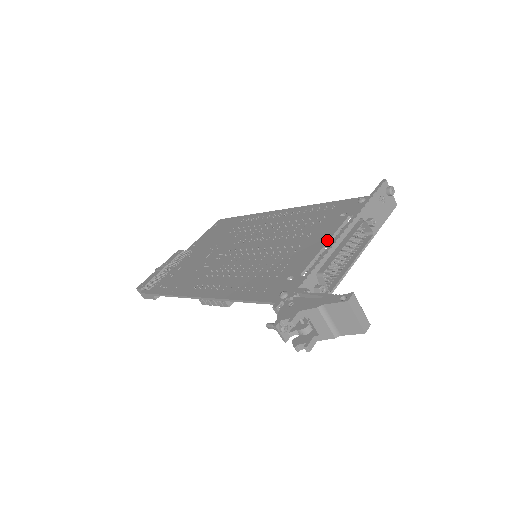
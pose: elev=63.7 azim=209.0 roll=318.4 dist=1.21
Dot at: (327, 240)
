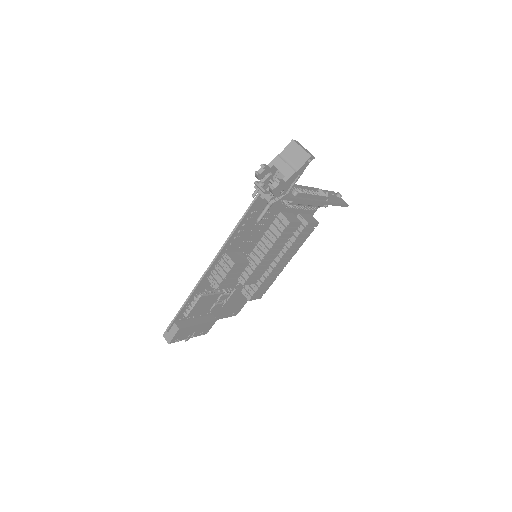
Dot at: occluded
